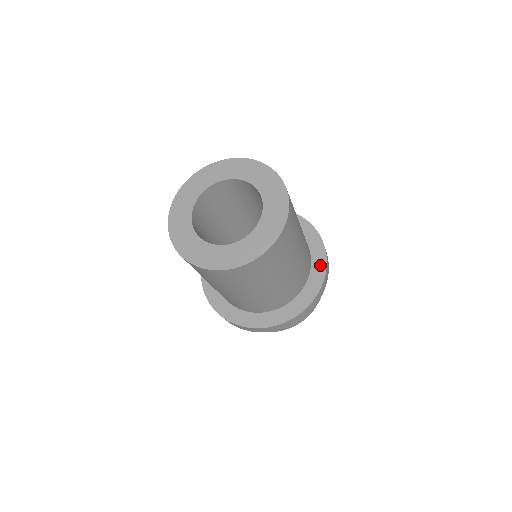
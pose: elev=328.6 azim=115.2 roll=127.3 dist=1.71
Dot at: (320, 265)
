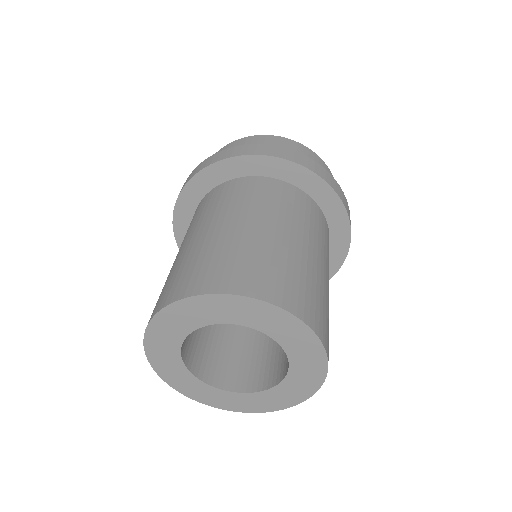
Dot at: (342, 234)
